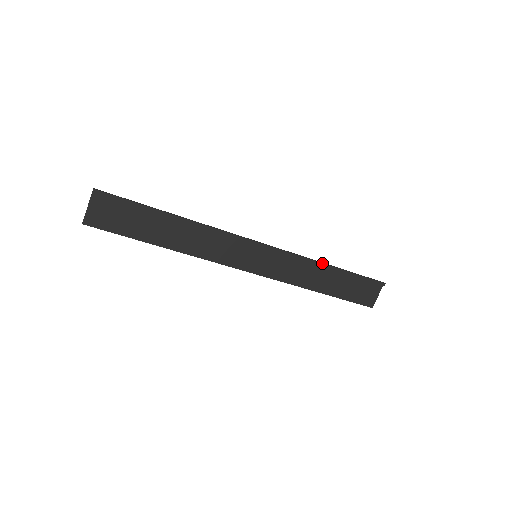
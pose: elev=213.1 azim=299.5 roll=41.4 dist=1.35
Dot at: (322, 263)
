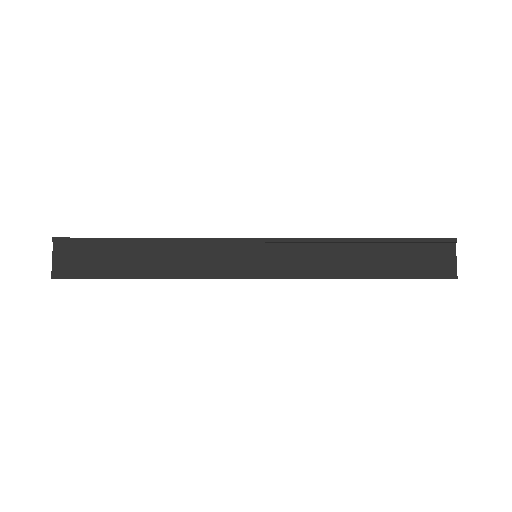
Dot at: (347, 238)
